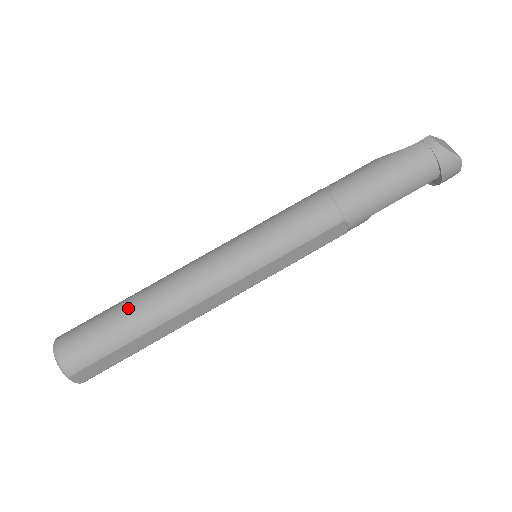
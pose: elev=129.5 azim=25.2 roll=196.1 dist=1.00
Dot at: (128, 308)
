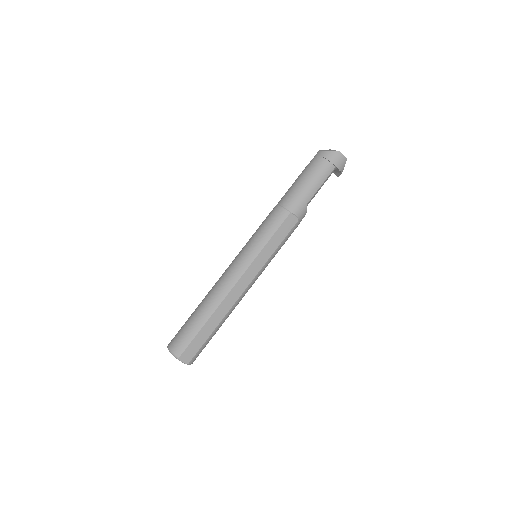
Dot at: (197, 309)
